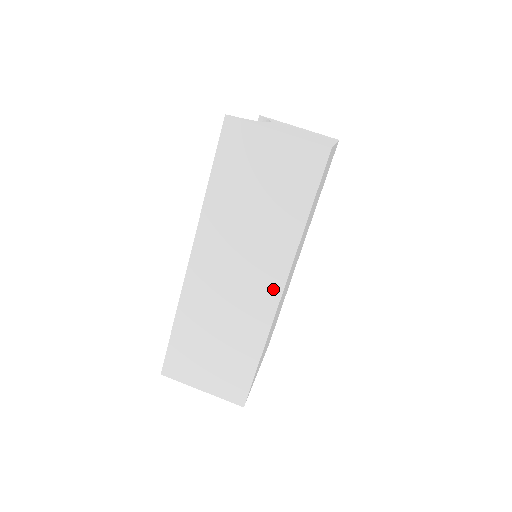
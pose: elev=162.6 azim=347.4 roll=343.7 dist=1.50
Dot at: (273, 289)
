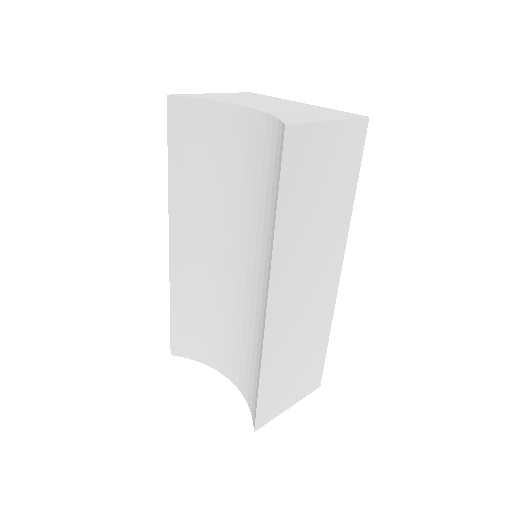
Dot at: (335, 275)
